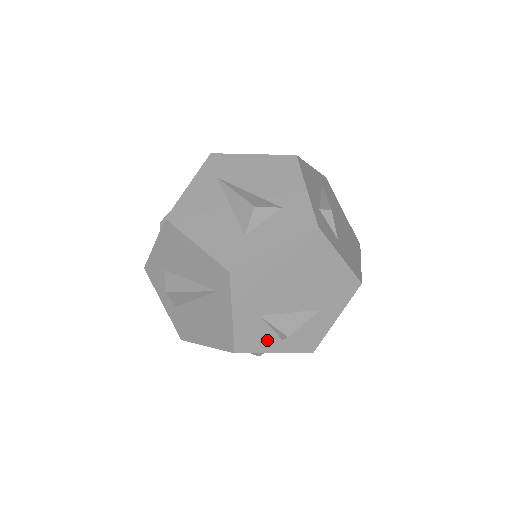
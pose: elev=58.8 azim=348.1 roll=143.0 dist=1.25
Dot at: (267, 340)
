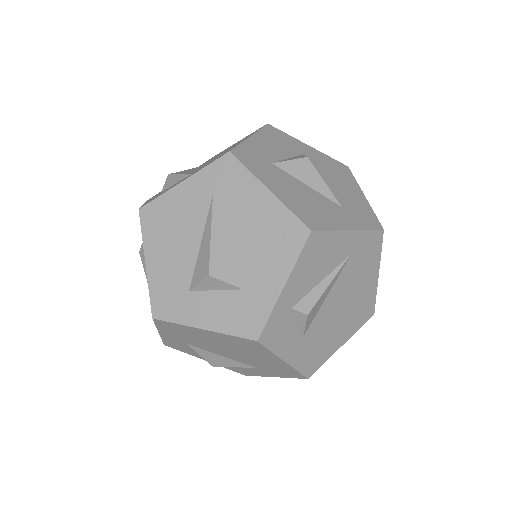
Dot at: (197, 354)
